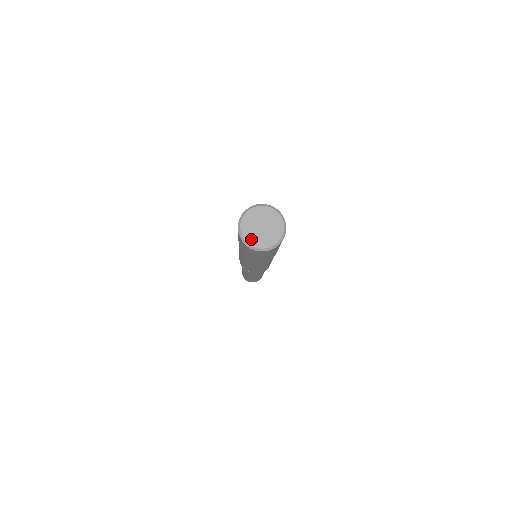
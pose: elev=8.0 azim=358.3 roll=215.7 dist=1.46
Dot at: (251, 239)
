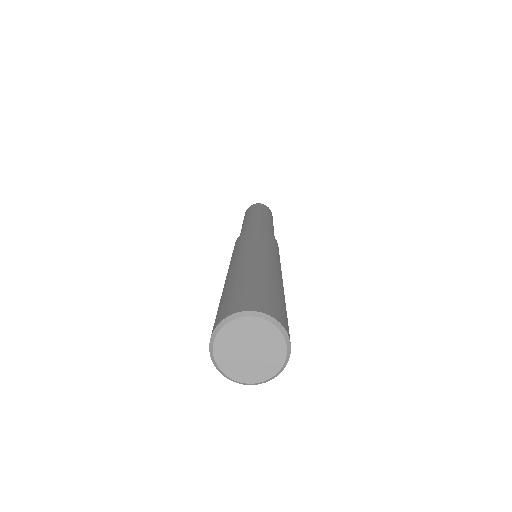
Dot at: (222, 356)
